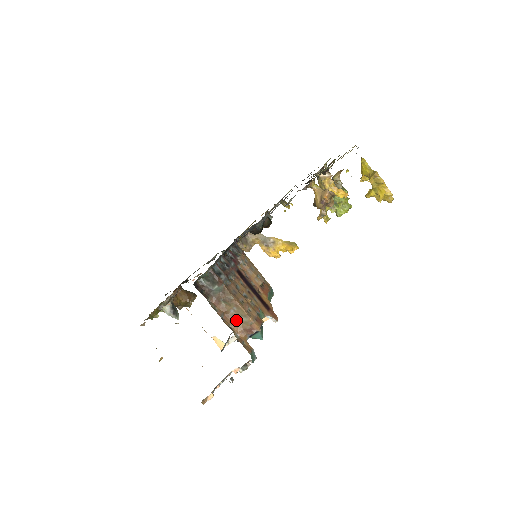
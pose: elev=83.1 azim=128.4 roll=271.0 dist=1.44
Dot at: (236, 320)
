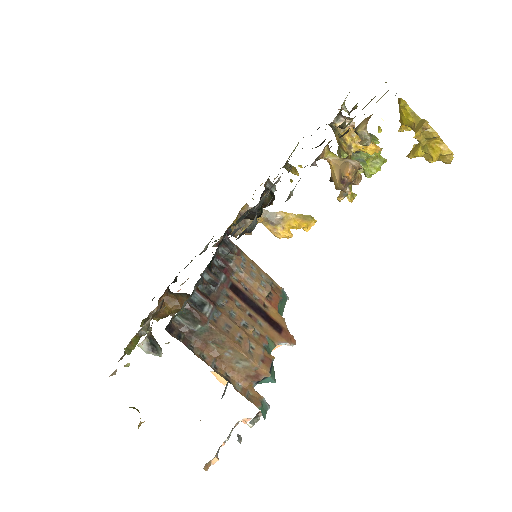
Dot at: (234, 365)
